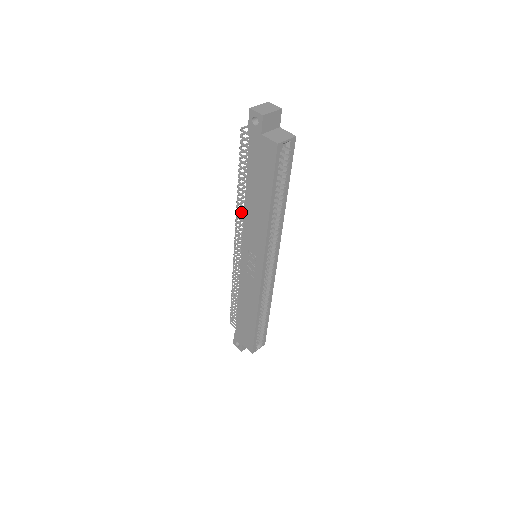
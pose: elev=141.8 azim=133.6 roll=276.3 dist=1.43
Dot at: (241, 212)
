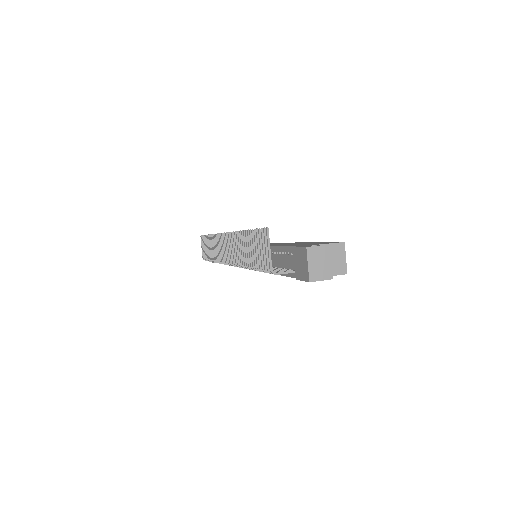
Dot at: (236, 258)
